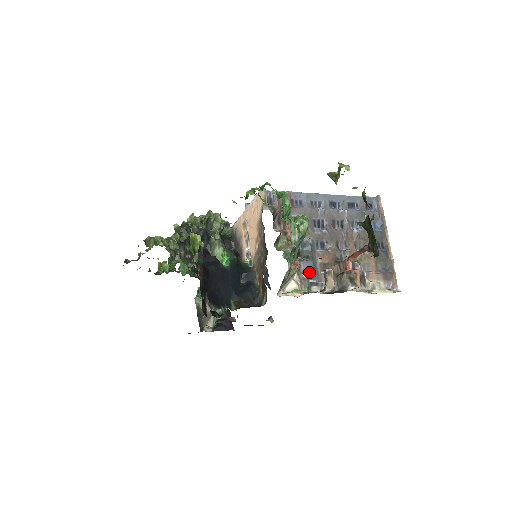
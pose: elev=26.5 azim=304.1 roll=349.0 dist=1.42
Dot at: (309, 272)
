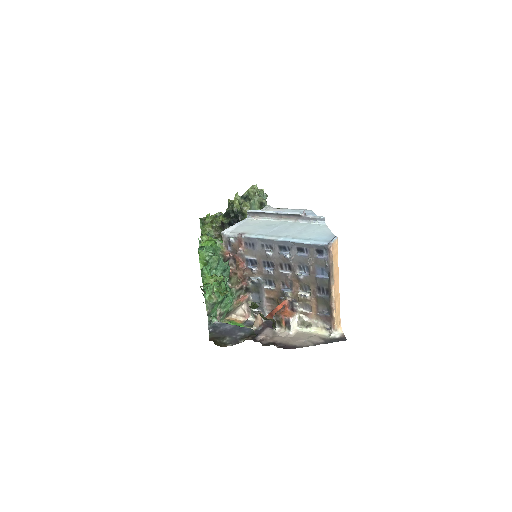
Dot at: (256, 303)
